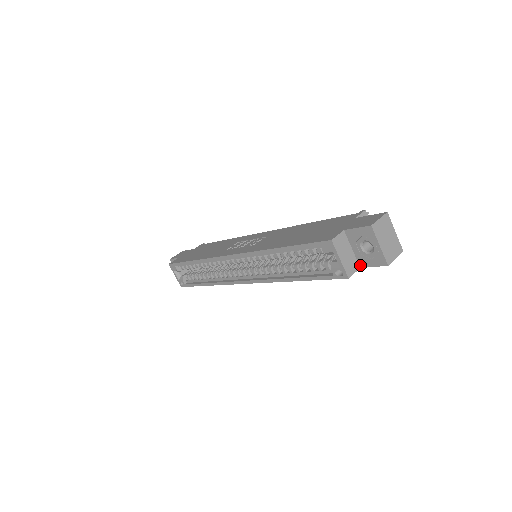
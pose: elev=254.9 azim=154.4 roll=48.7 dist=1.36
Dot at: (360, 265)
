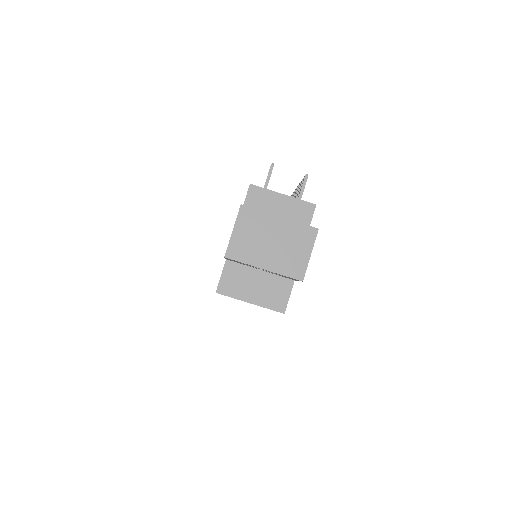
Dot at: (290, 279)
